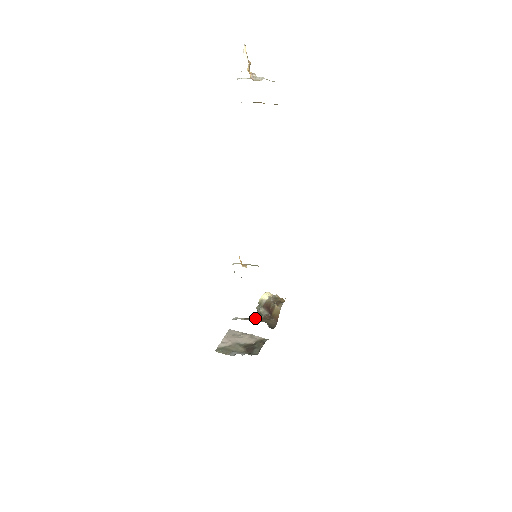
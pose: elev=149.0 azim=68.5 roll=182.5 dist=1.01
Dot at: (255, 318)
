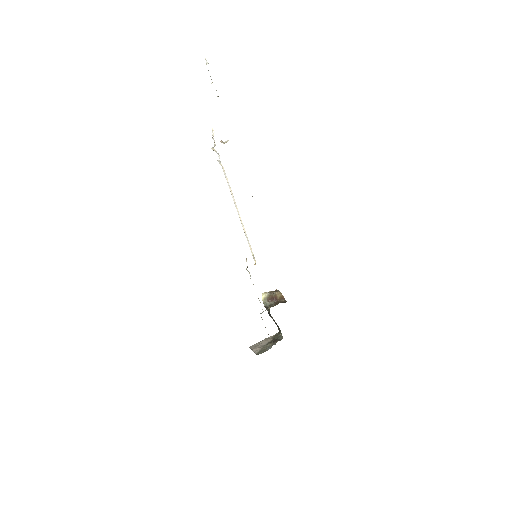
Dot at: occluded
